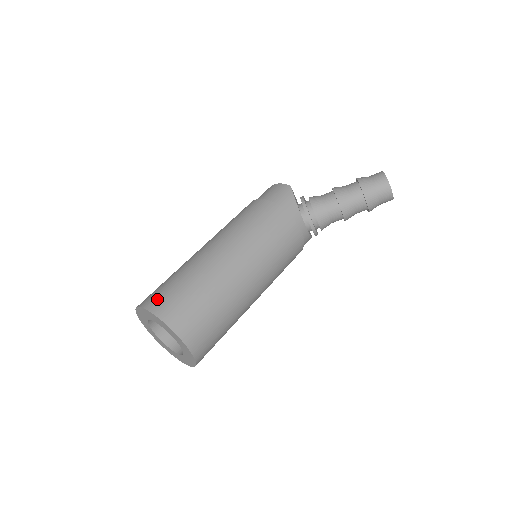
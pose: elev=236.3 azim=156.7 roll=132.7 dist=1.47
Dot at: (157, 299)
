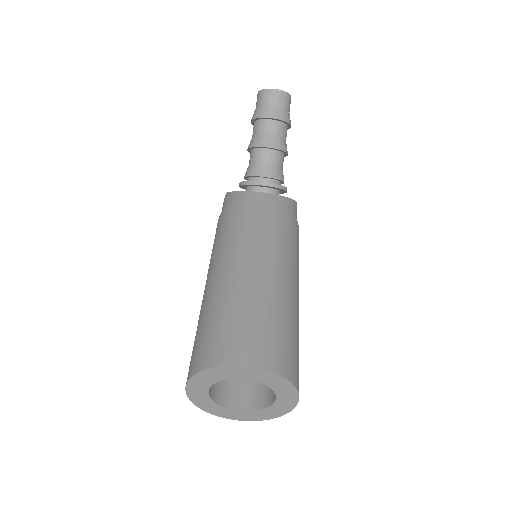
Dot at: occluded
